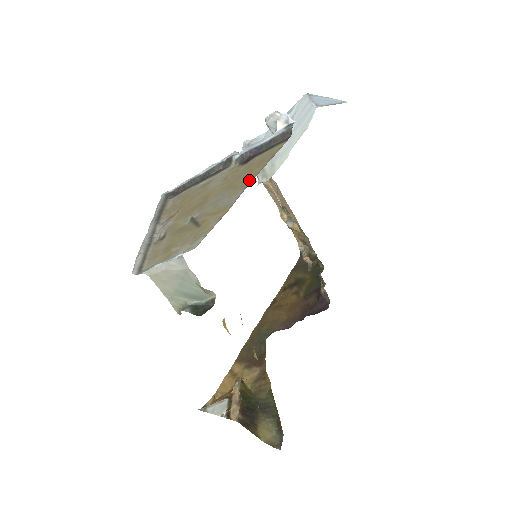
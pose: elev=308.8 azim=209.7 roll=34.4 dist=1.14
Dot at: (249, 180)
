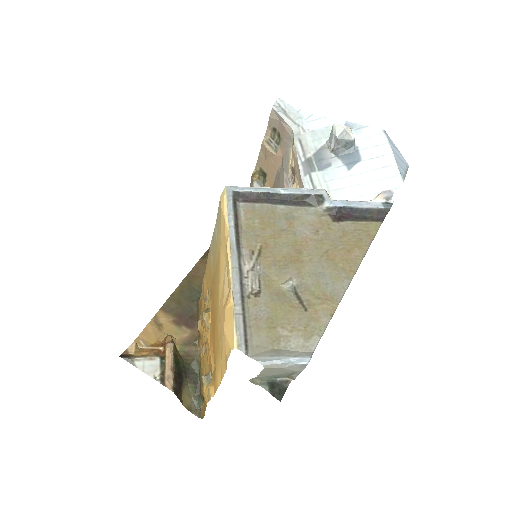
Dot at: (352, 267)
